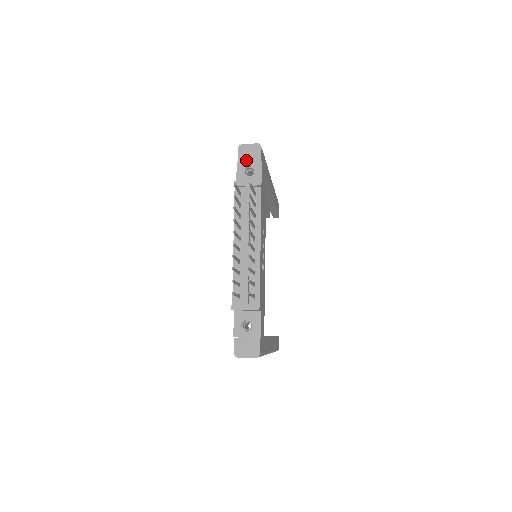
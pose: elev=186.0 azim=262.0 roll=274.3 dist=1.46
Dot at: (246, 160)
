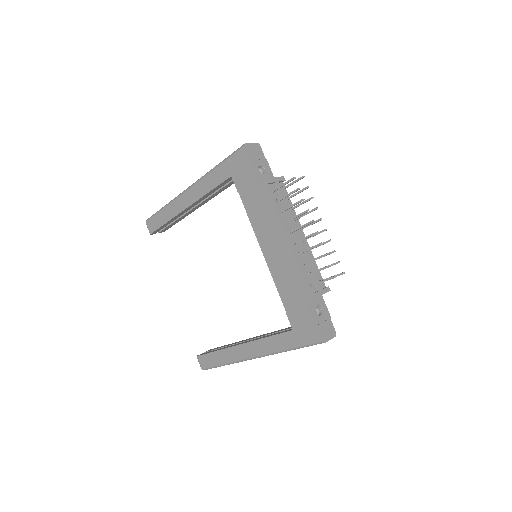
Dot at: (255, 159)
